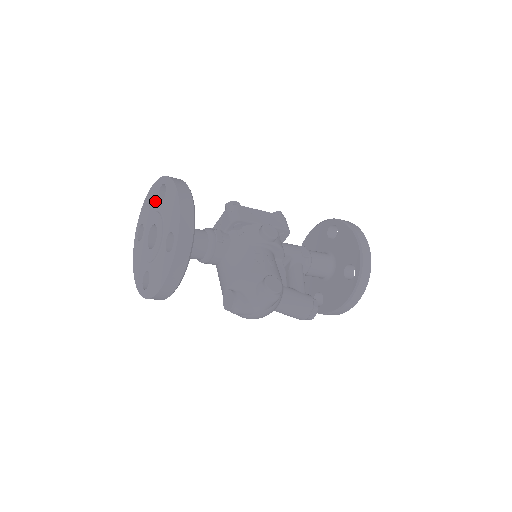
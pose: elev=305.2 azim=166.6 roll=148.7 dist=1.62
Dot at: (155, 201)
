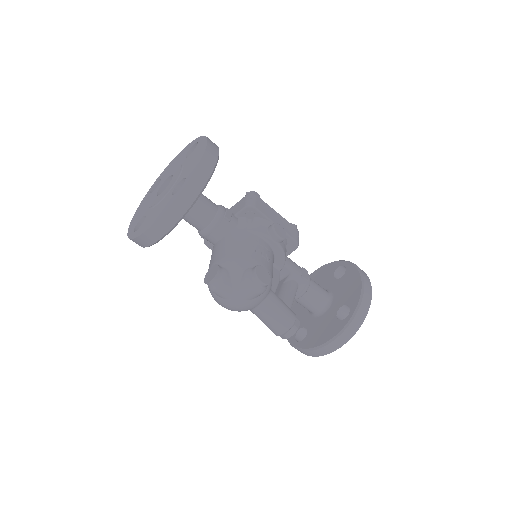
Dot at: (182, 157)
